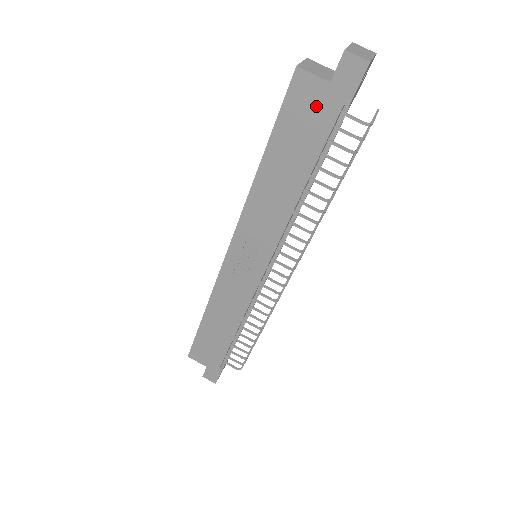
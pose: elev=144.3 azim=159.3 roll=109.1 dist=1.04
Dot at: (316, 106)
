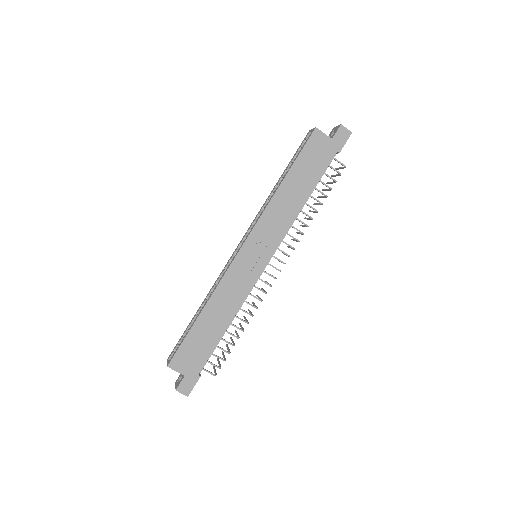
Dot at: (323, 150)
